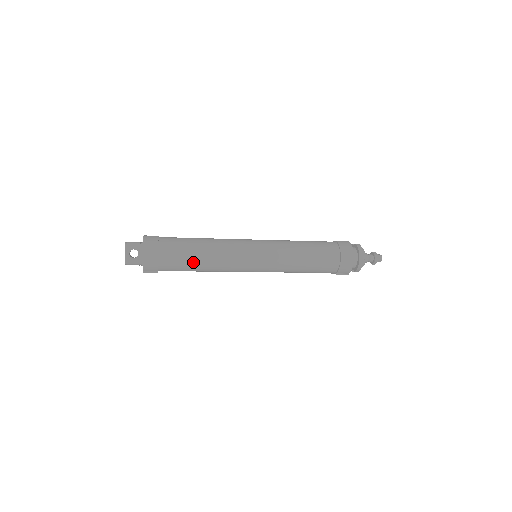
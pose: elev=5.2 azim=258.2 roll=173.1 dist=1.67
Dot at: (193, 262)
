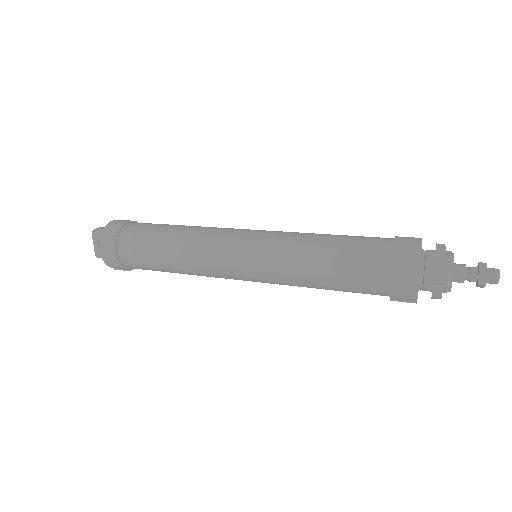
Dot at: (159, 264)
